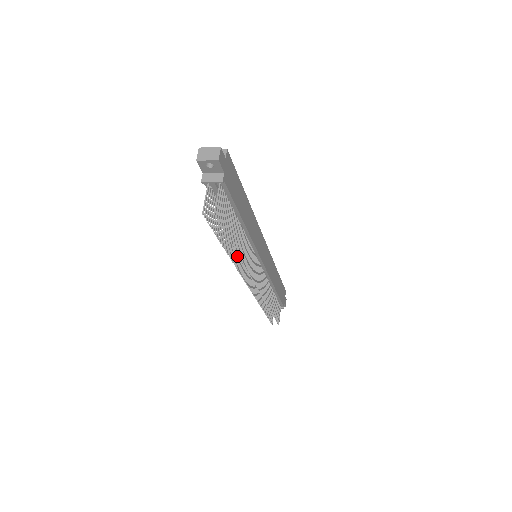
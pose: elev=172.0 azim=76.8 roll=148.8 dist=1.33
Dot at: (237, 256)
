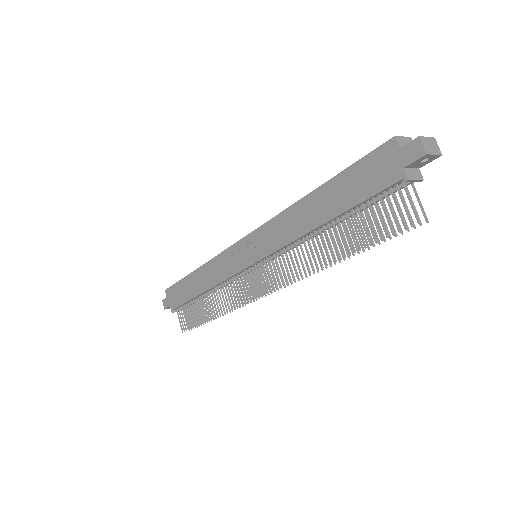
Dot at: (302, 262)
